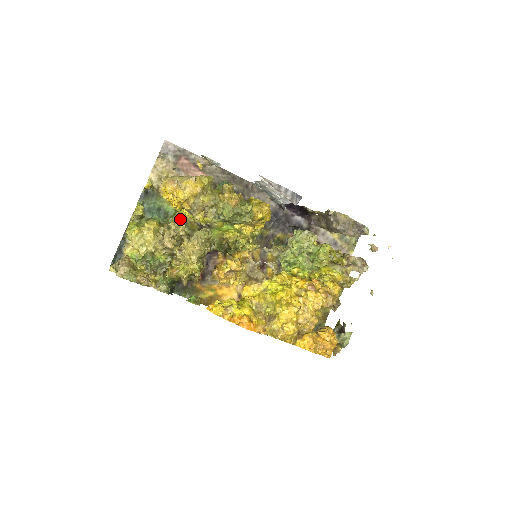
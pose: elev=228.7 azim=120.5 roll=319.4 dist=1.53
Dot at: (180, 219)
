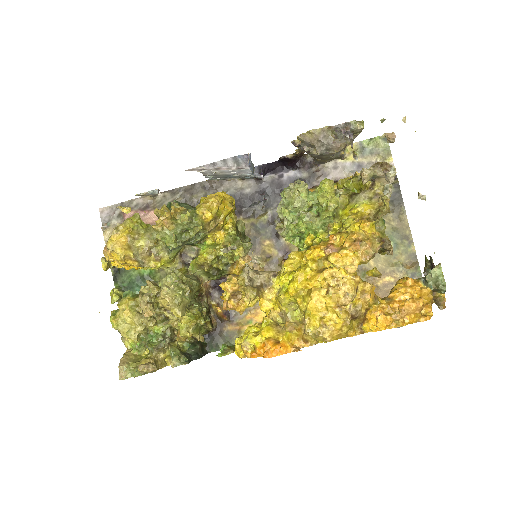
Dot at: (164, 273)
